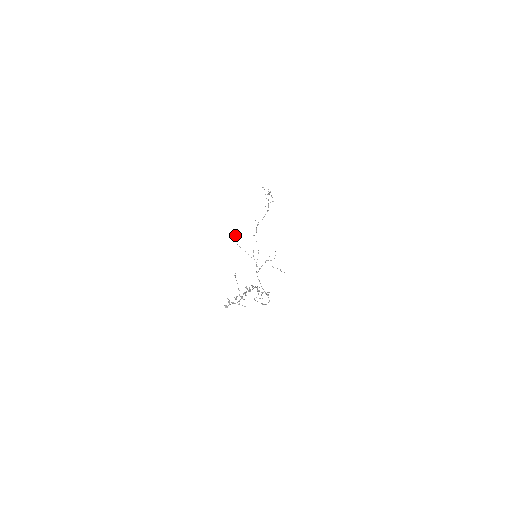
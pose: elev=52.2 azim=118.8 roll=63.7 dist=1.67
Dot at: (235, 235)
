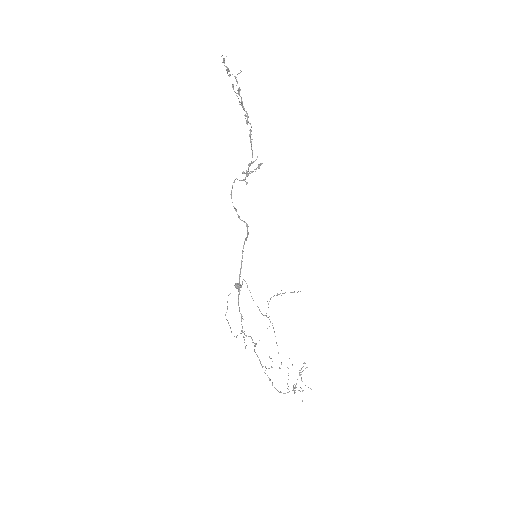
Dot at: (237, 285)
